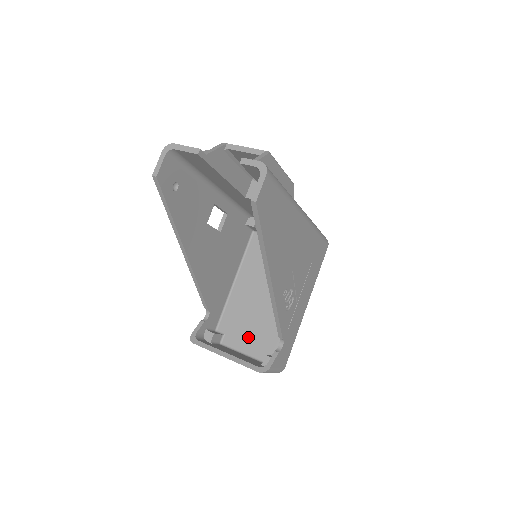
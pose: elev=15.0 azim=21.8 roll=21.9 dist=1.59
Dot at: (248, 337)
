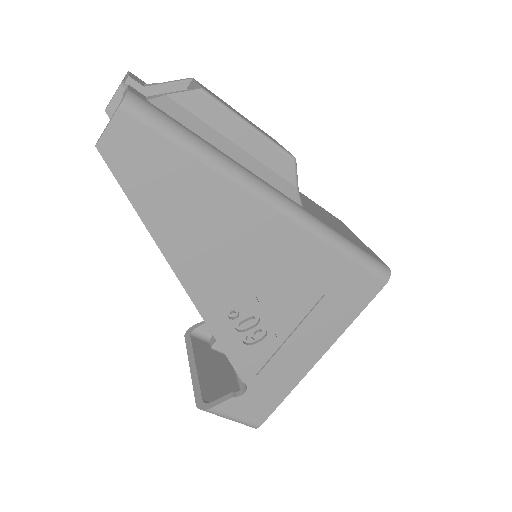
Dot at: occluded
